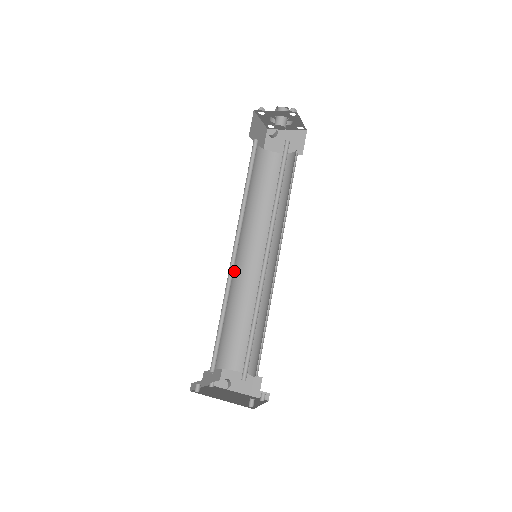
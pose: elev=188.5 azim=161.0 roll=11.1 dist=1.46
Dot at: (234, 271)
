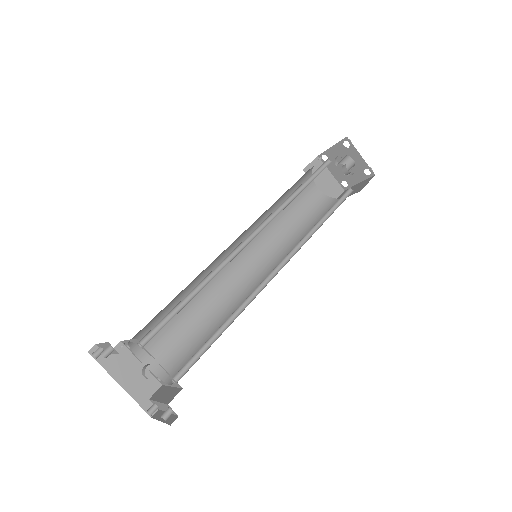
Dot at: (223, 251)
